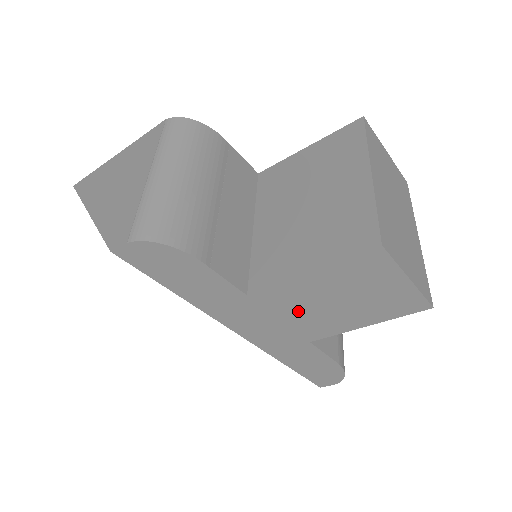
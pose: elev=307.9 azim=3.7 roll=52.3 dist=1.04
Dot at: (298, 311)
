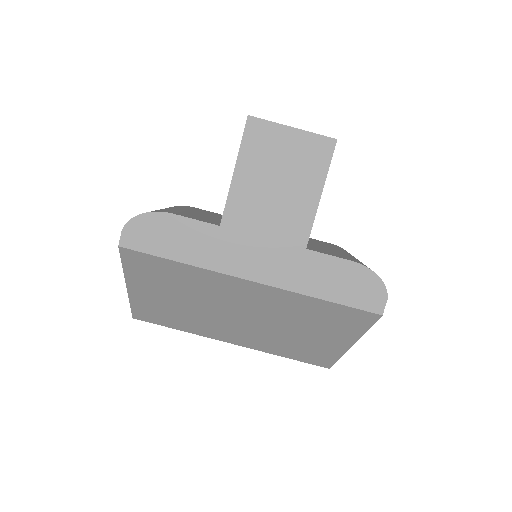
Dot at: (264, 217)
